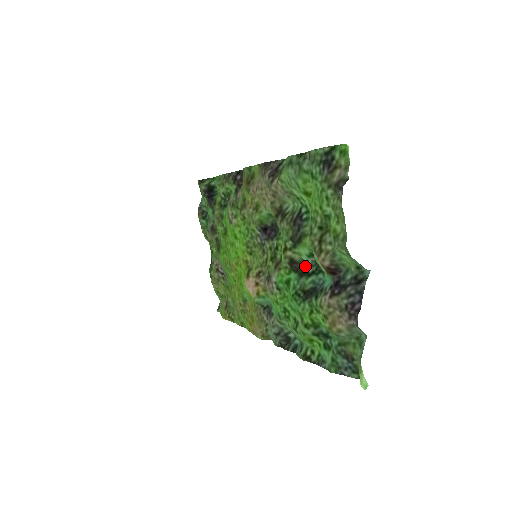
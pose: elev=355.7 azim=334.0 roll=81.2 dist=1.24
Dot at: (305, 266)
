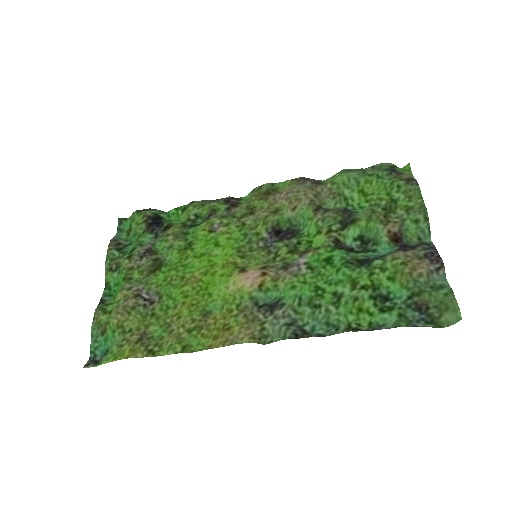
Dot at: (350, 247)
